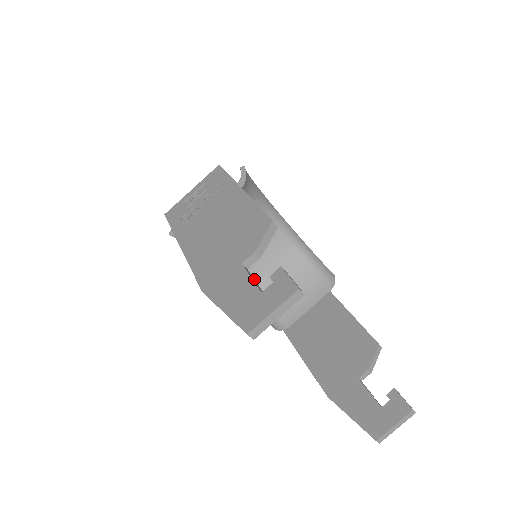
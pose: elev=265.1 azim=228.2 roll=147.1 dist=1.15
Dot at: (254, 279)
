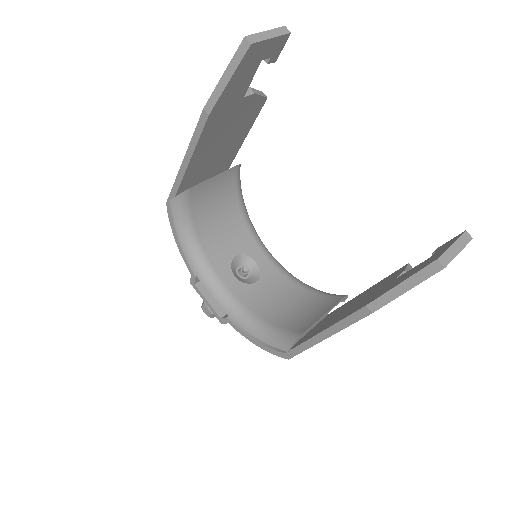
Dot at: (257, 309)
